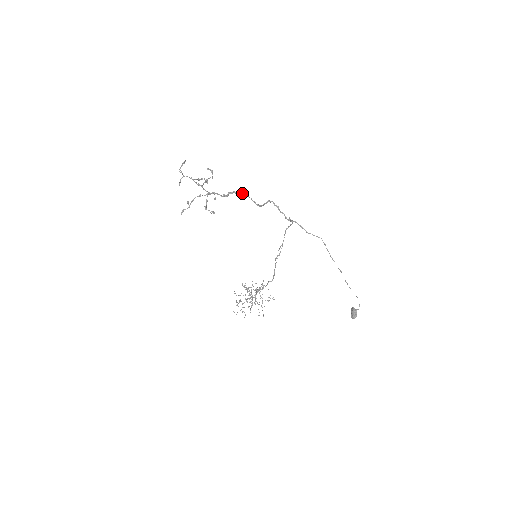
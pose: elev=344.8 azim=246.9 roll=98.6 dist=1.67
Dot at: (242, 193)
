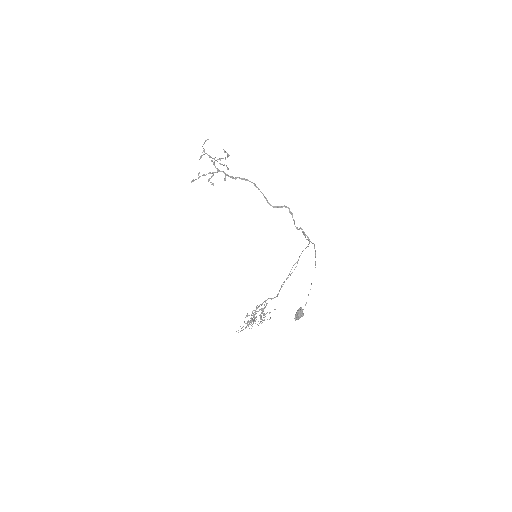
Dot at: (251, 182)
